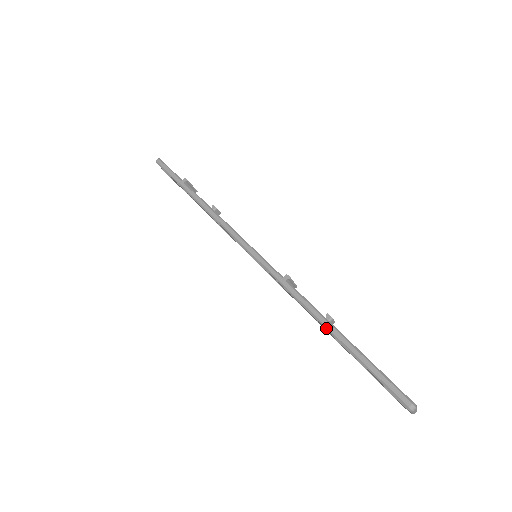
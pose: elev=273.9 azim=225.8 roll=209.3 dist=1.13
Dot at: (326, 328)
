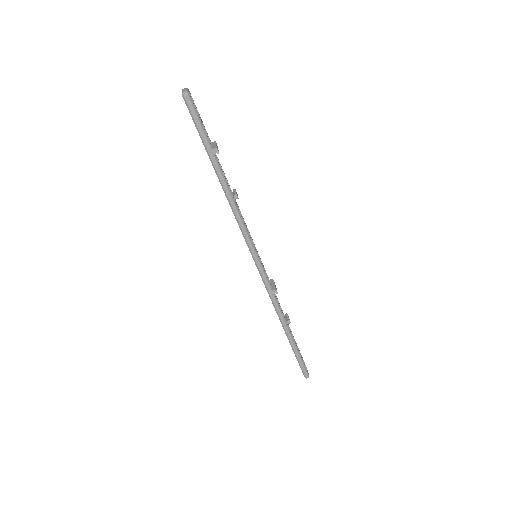
Dot at: (285, 331)
